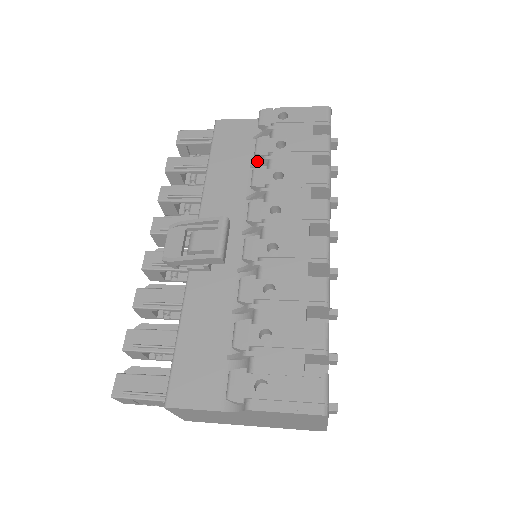
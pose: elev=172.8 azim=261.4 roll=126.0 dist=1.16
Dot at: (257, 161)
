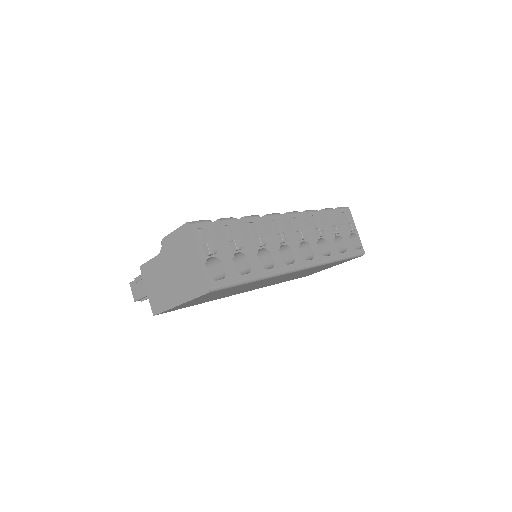
Dot at: occluded
